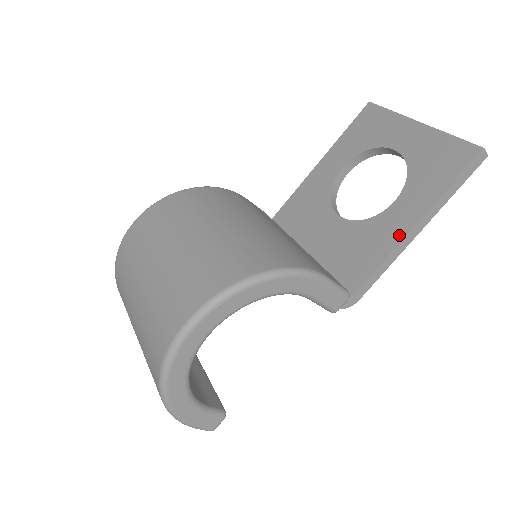
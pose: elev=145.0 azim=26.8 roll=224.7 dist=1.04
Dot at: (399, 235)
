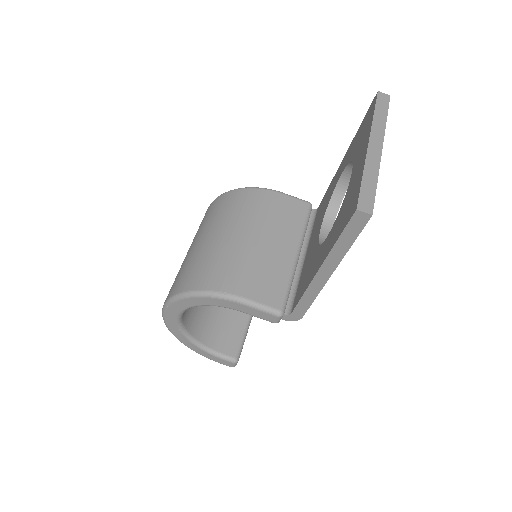
Dot at: (313, 275)
